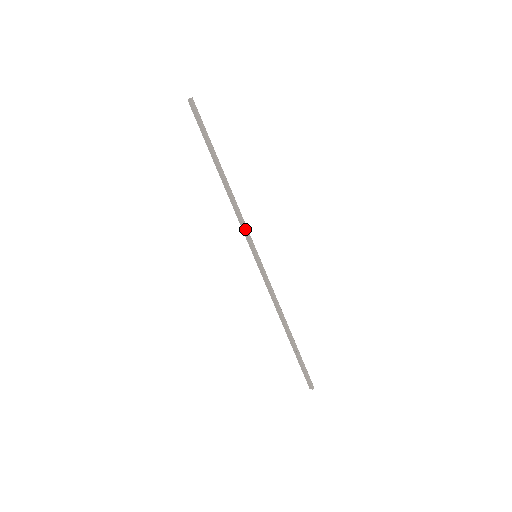
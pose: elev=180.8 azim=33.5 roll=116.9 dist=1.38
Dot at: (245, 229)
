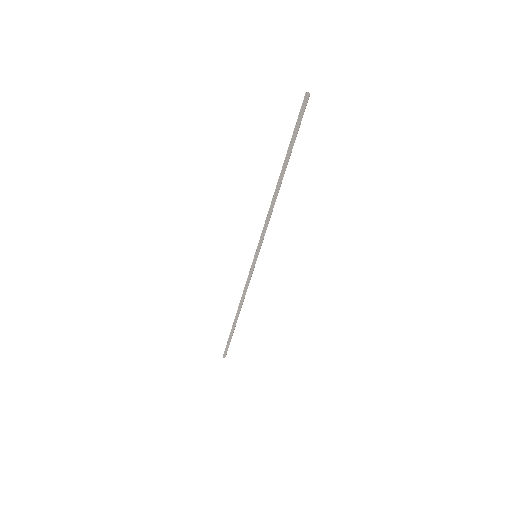
Dot at: (262, 233)
